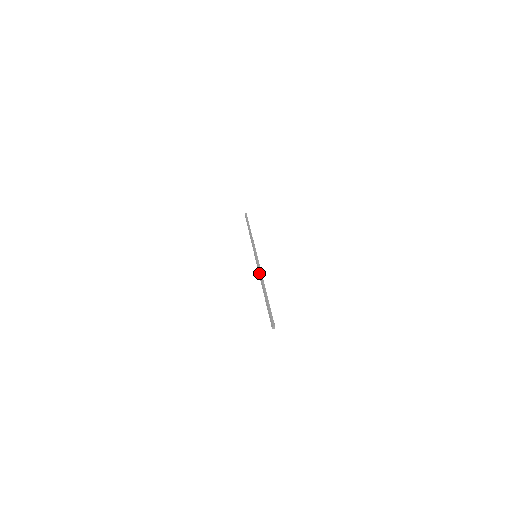
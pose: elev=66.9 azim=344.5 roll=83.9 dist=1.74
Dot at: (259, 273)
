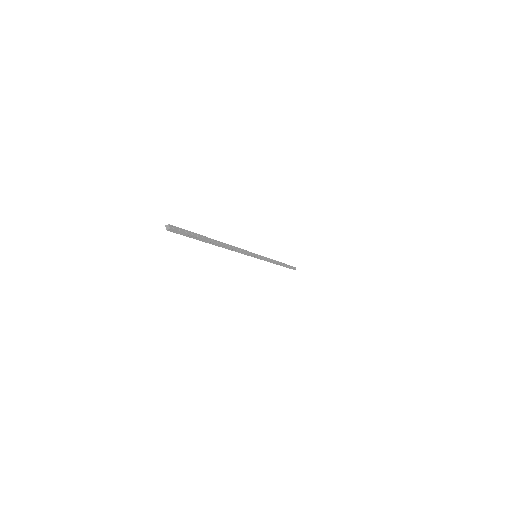
Dot at: (234, 250)
